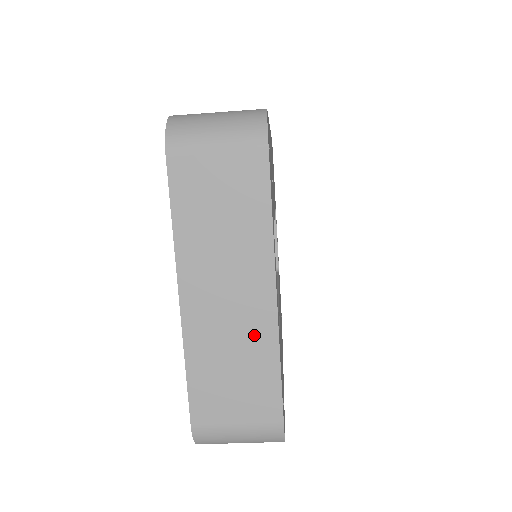
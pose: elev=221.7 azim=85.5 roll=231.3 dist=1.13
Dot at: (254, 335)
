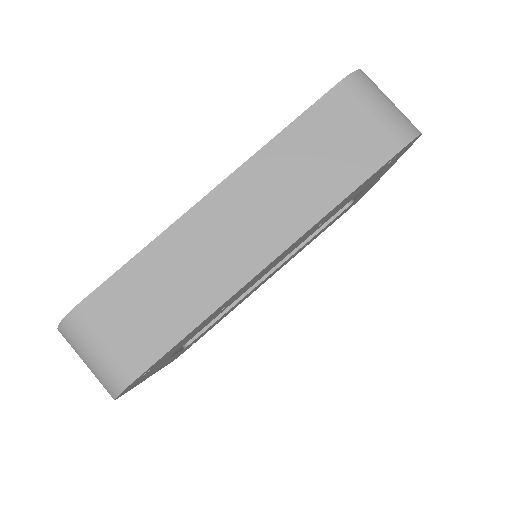
Dot at: occluded
